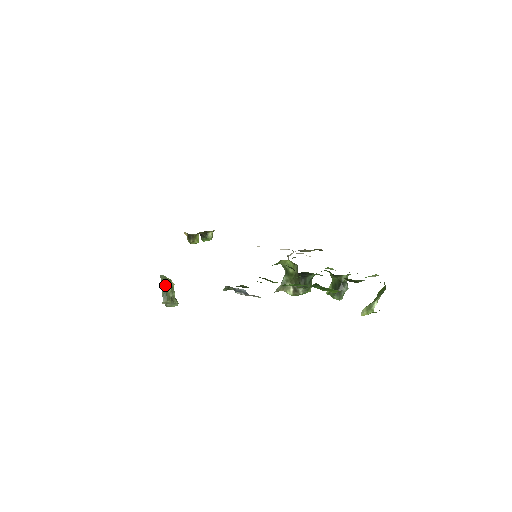
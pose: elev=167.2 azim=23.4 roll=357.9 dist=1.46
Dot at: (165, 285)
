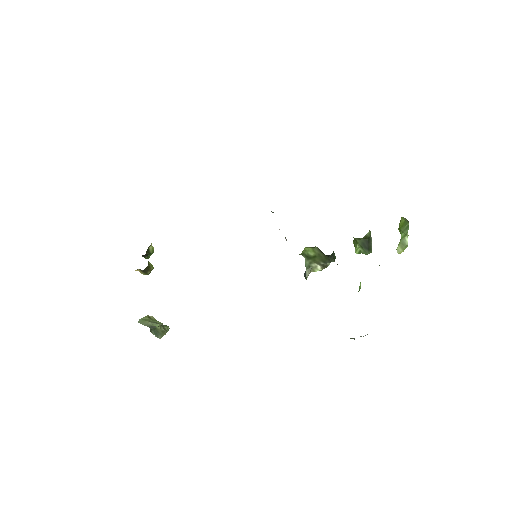
Dot at: (154, 327)
